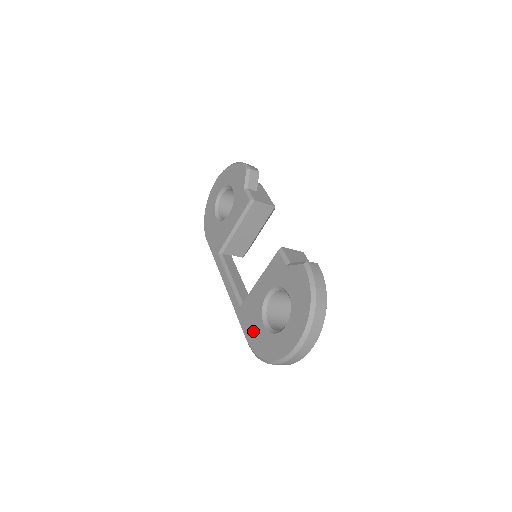
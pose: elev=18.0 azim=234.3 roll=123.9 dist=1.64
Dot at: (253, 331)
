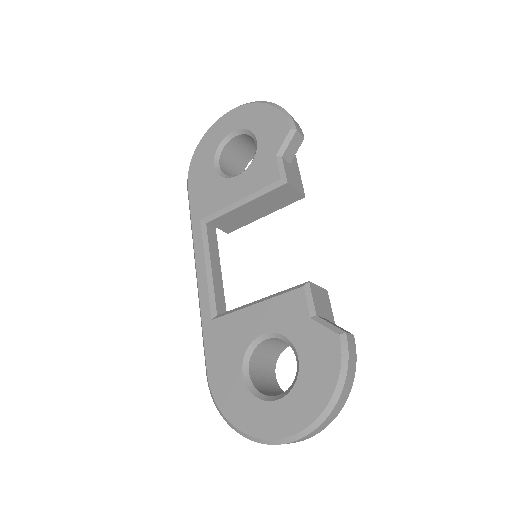
Dot at: (222, 369)
